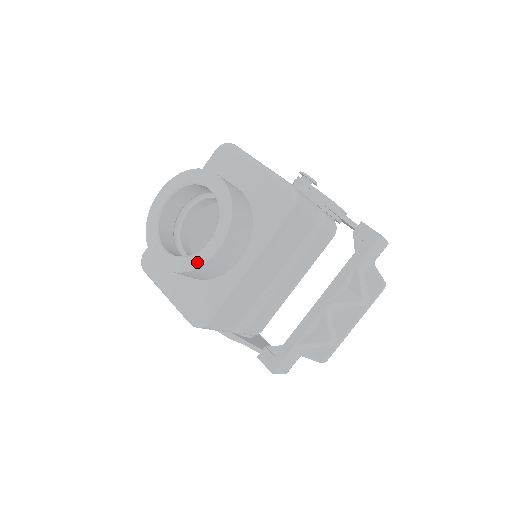
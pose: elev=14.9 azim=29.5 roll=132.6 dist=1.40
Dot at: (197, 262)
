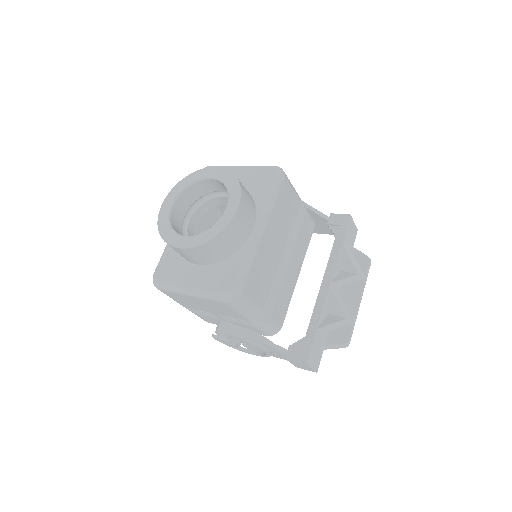
Dot at: (220, 226)
